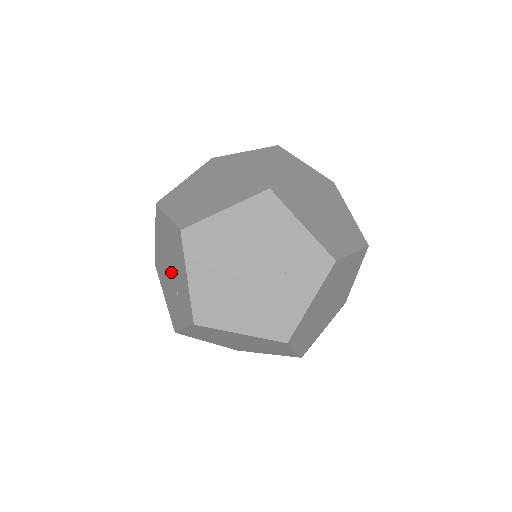
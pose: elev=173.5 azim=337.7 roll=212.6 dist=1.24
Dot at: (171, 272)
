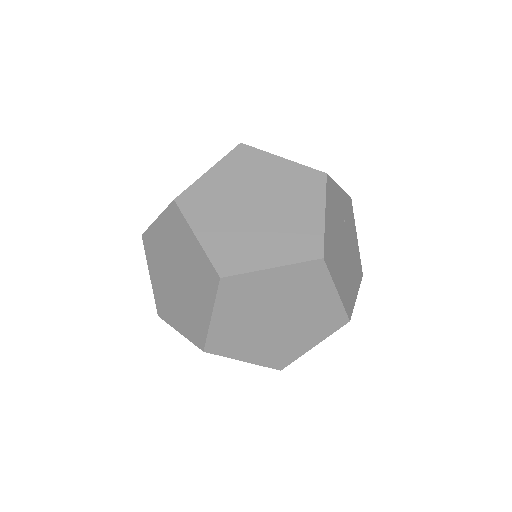
Dot at: occluded
